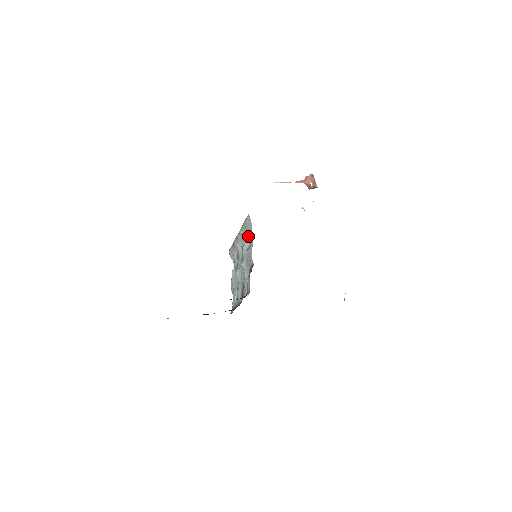
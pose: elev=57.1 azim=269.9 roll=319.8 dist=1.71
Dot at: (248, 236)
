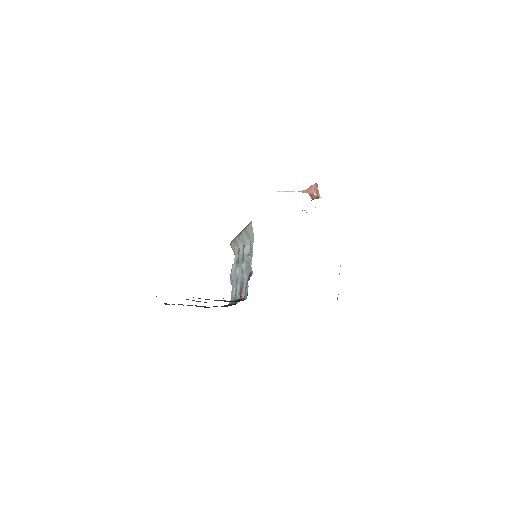
Dot at: (249, 240)
